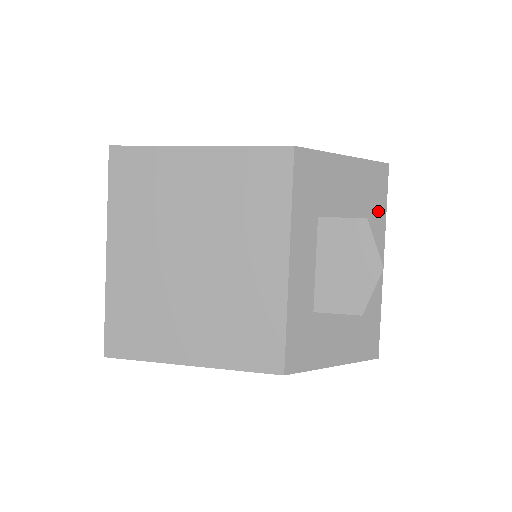
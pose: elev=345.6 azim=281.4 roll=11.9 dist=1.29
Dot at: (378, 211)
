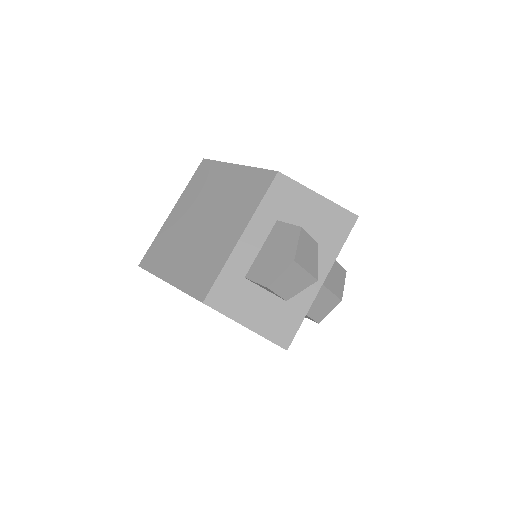
Dot at: (334, 243)
